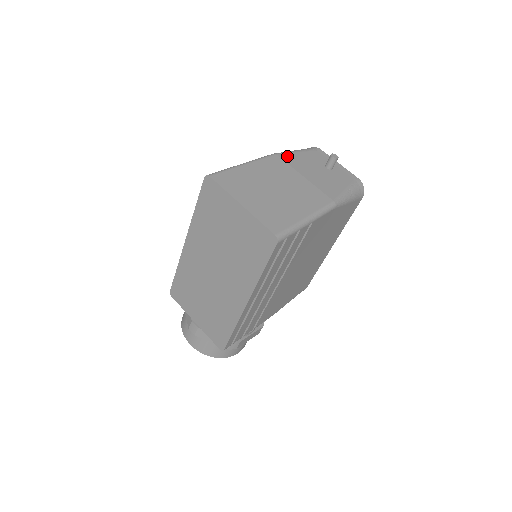
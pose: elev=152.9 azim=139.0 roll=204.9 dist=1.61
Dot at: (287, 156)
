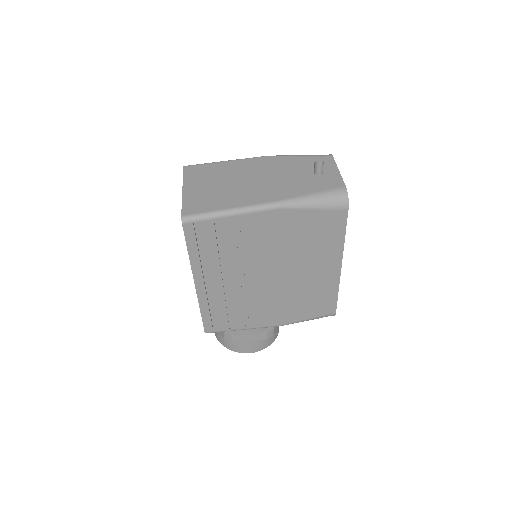
Dot at: (279, 158)
